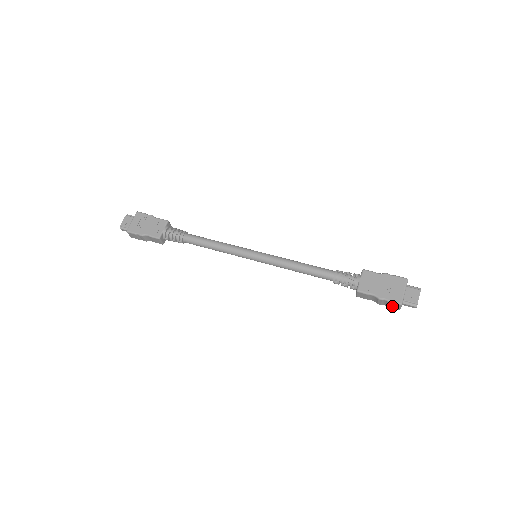
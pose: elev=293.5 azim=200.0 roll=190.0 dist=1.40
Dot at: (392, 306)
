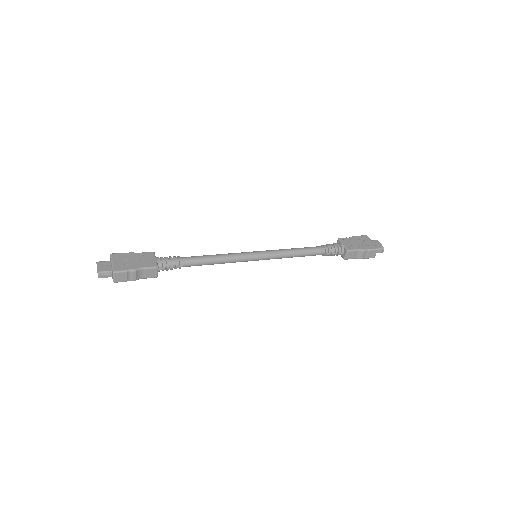
Dot at: (371, 255)
